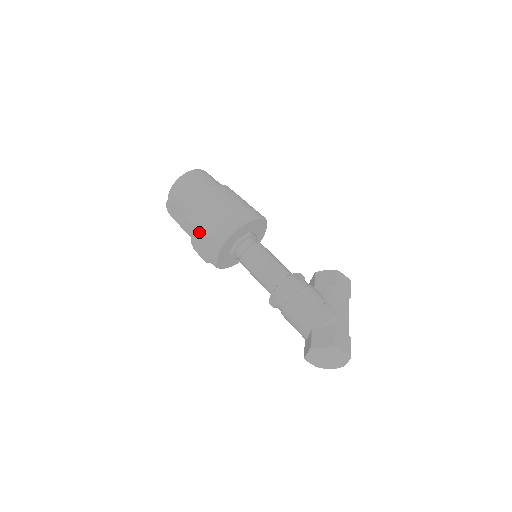
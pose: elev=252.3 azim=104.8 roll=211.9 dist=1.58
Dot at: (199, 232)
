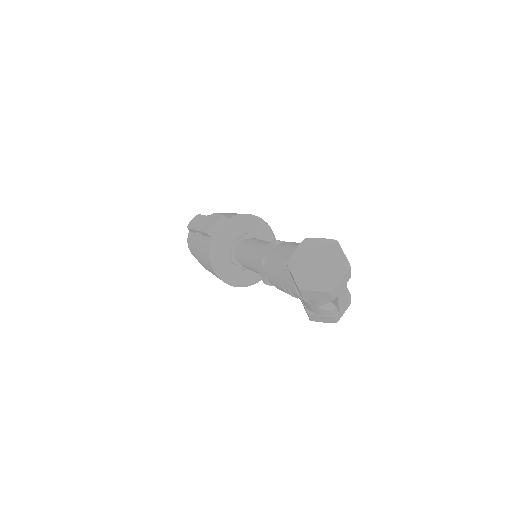
Dot at: occluded
